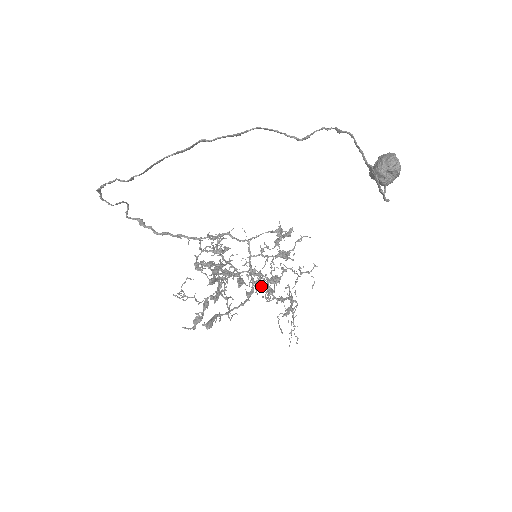
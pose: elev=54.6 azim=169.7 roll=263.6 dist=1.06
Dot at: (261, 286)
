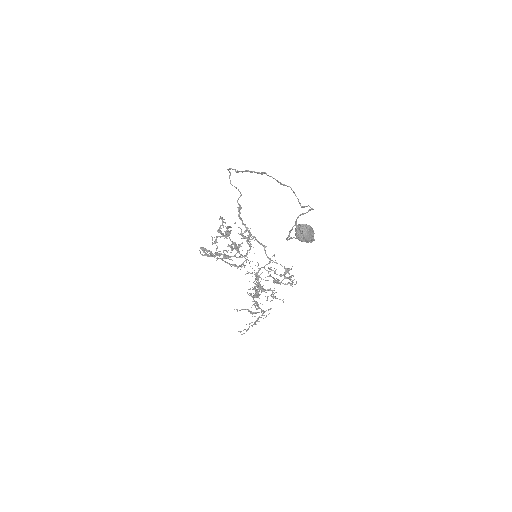
Dot at: occluded
